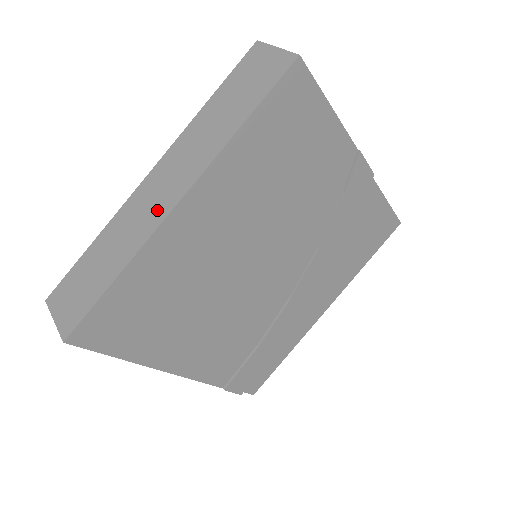
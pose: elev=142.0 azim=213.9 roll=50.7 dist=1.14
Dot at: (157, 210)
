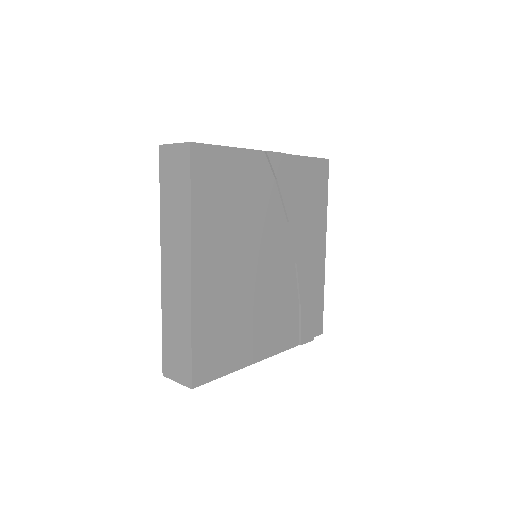
Dot at: (183, 283)
